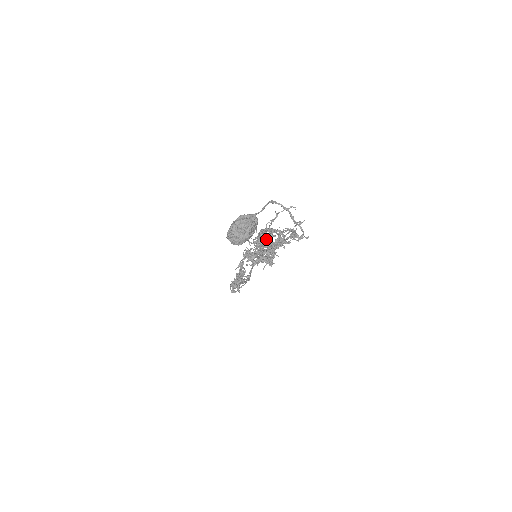
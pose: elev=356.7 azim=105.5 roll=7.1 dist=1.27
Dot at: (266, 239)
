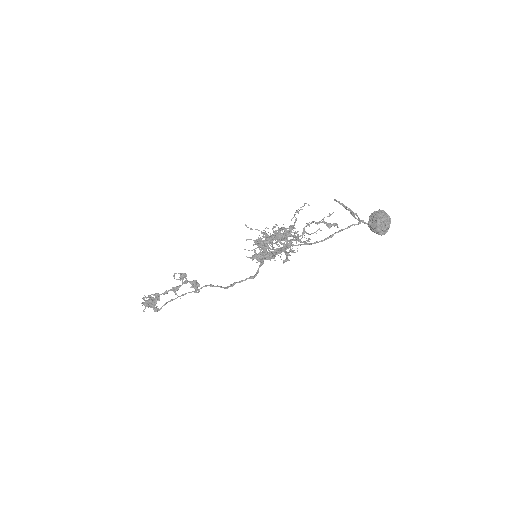
Dot at: (284, 236)
